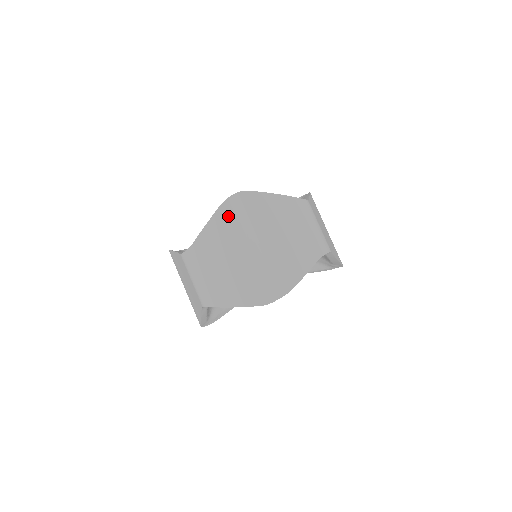
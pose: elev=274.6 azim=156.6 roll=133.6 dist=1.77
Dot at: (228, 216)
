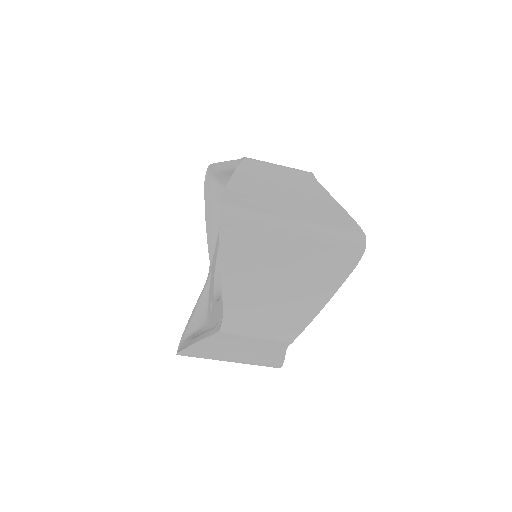
Dot at: occluded
